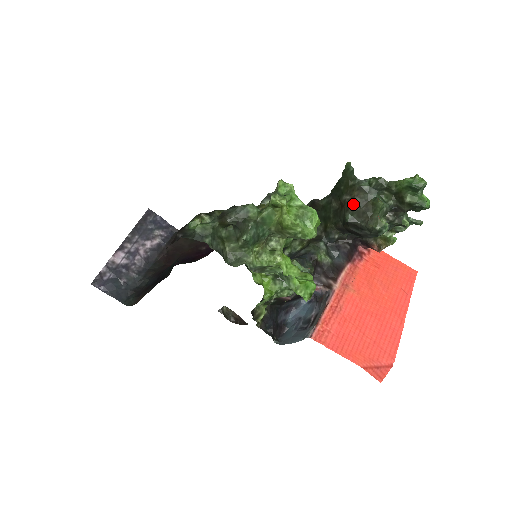
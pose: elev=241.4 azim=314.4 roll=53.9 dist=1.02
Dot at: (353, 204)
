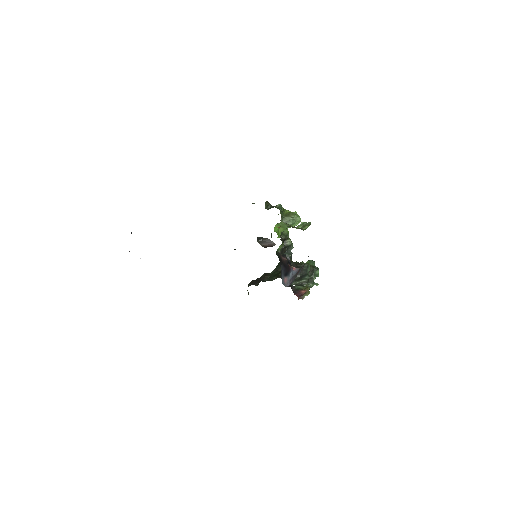
Dot at: (291, 262)
